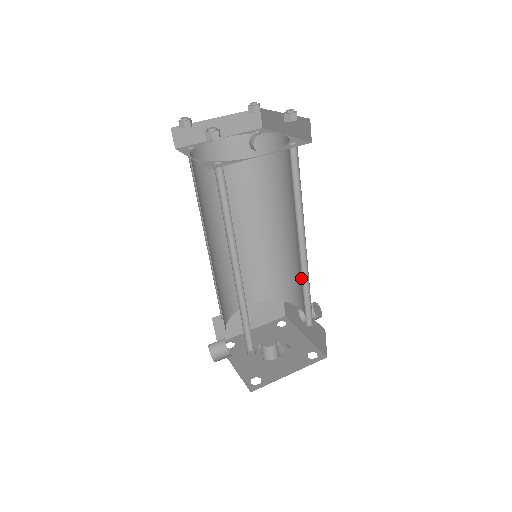
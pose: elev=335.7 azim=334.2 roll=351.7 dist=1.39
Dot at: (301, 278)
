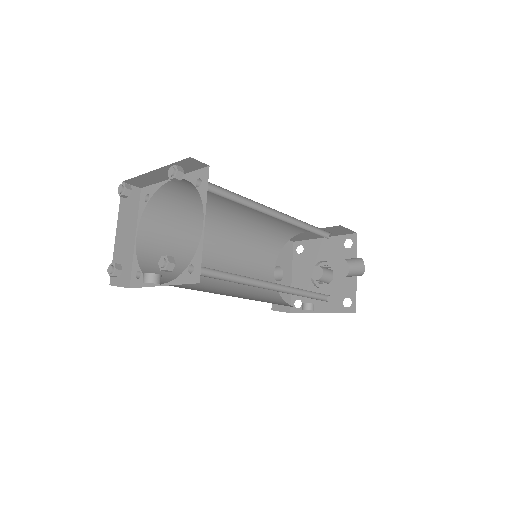
Dot at: occluded
